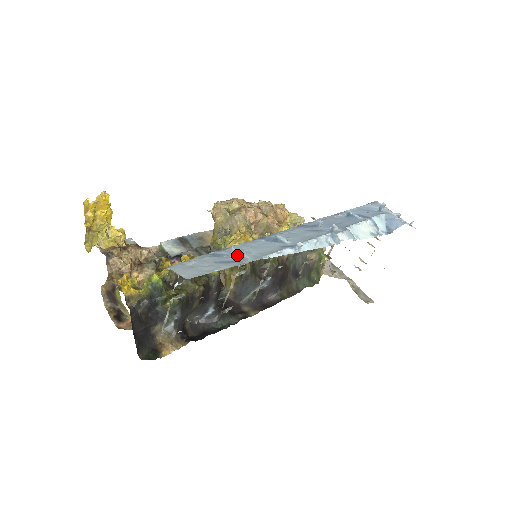
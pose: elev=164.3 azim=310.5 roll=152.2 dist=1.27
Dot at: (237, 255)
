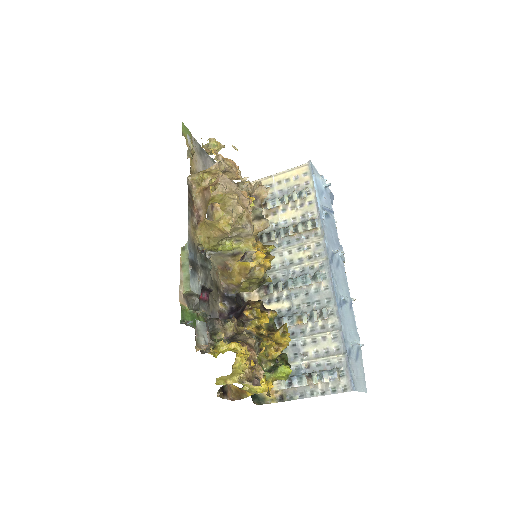
Dot at: (353, 342)
